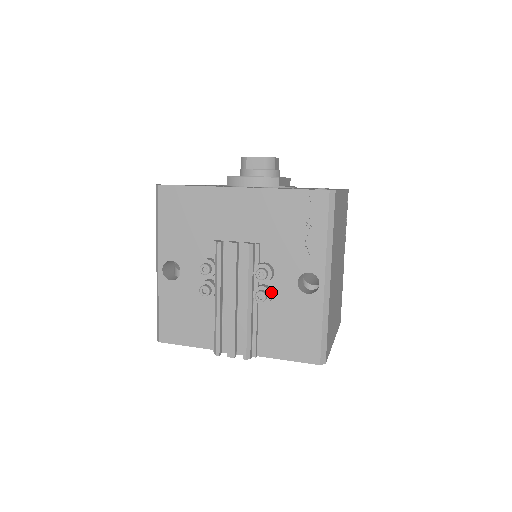
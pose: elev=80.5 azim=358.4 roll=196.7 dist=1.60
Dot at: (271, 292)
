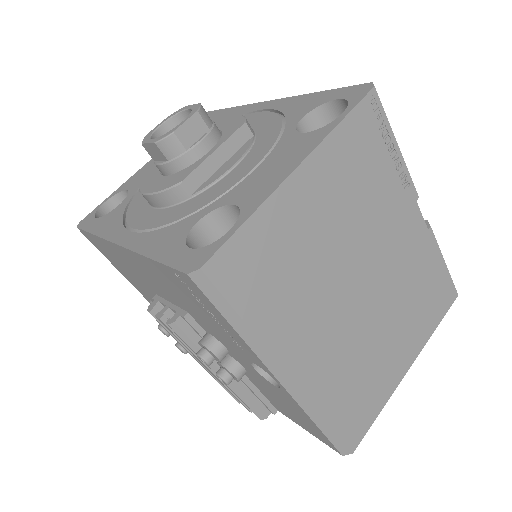
Dot at: (234, 371)
